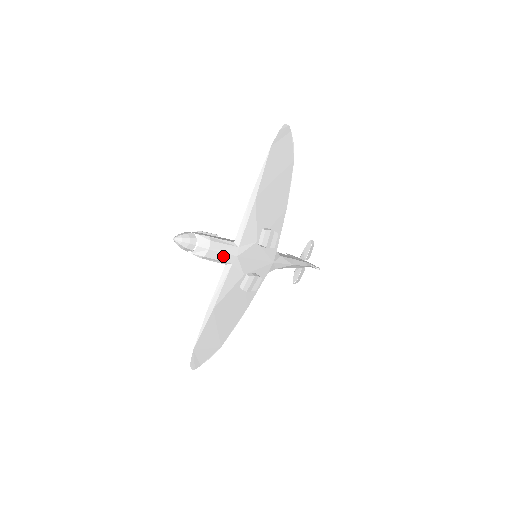
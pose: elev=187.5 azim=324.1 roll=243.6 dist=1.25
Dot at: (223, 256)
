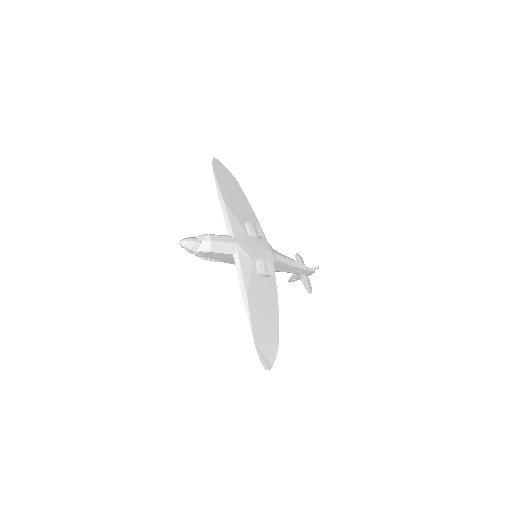
Dot at: (226, 245)
